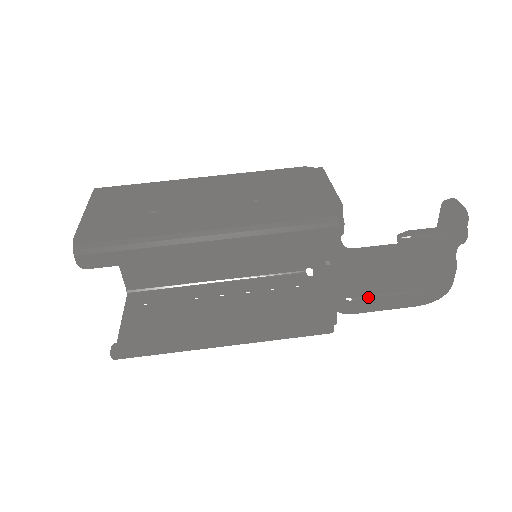
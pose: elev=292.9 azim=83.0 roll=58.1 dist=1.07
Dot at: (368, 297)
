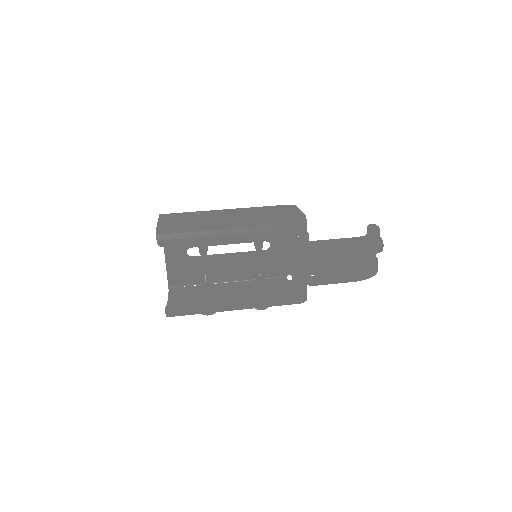
Dot at: (324, 274)
